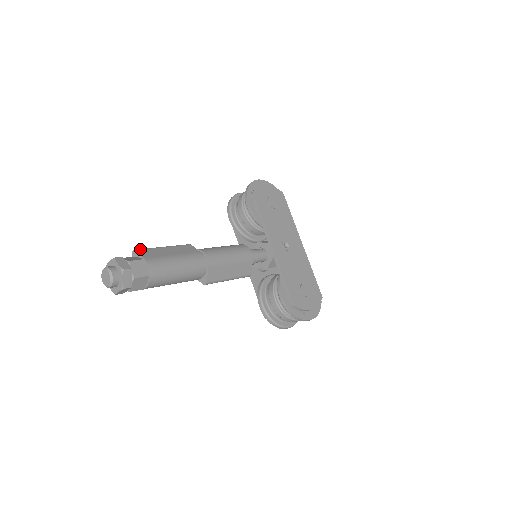
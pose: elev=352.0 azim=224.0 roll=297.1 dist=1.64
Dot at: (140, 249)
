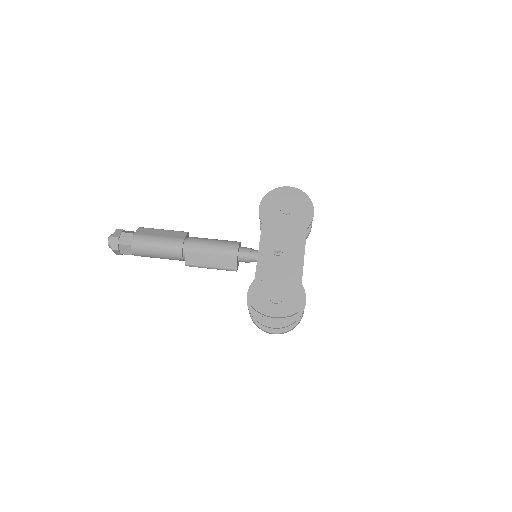
Dot at: (143, 227)
